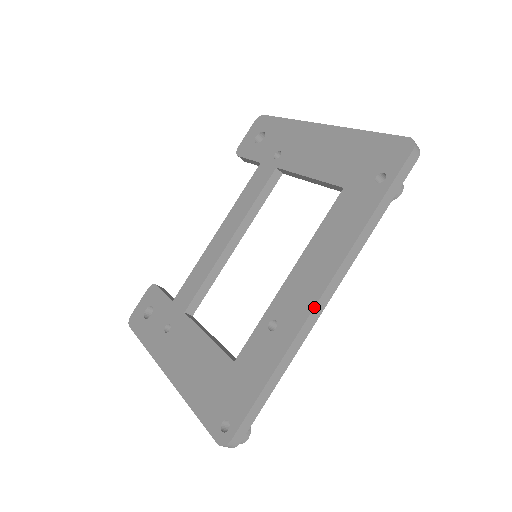
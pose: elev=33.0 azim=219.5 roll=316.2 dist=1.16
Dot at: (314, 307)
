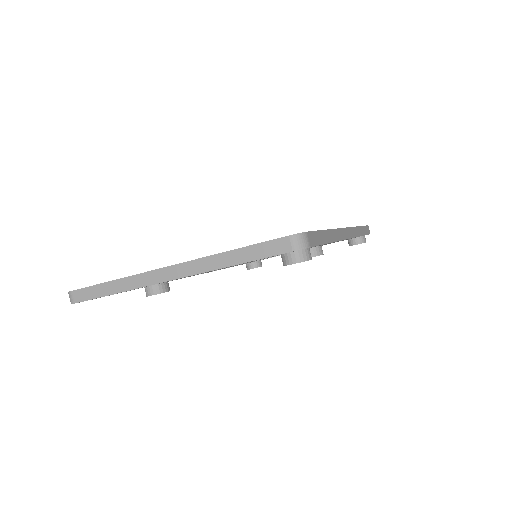
Dot at: (343, 228)
